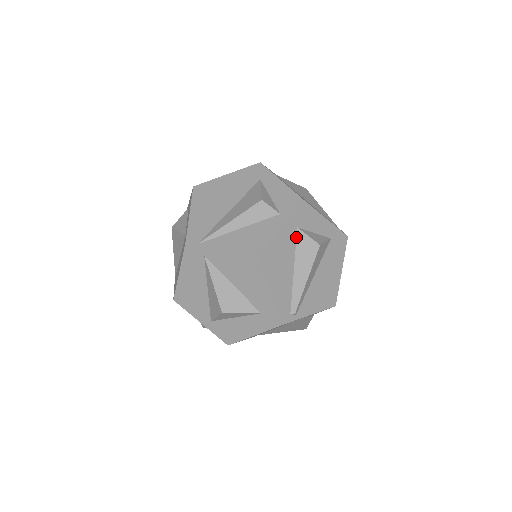
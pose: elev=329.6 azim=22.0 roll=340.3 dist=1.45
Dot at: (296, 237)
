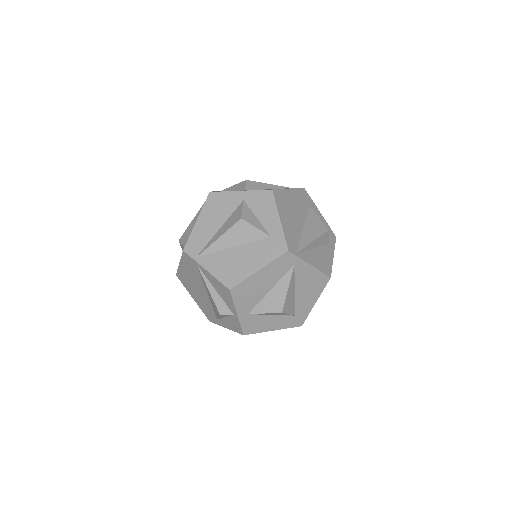
Dot at: occluded
